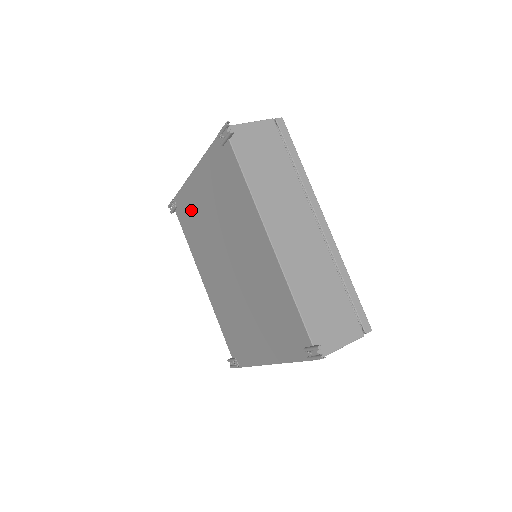
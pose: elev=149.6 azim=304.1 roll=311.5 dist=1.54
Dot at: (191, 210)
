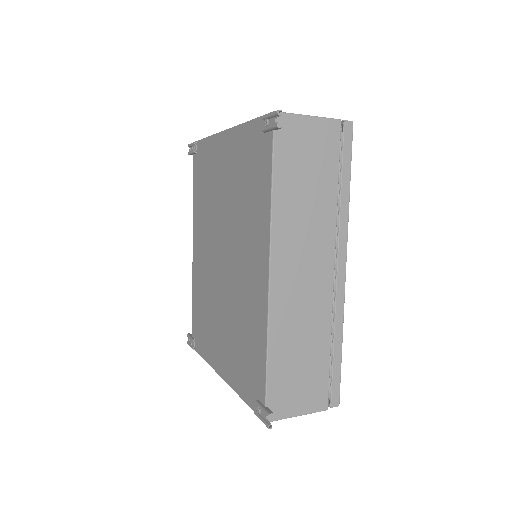
Dot at: (208, 169)
